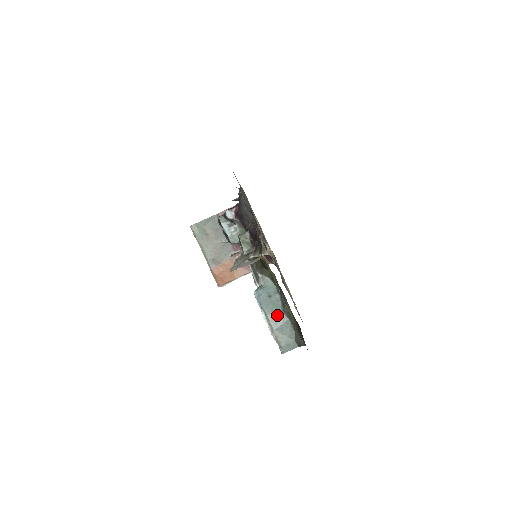
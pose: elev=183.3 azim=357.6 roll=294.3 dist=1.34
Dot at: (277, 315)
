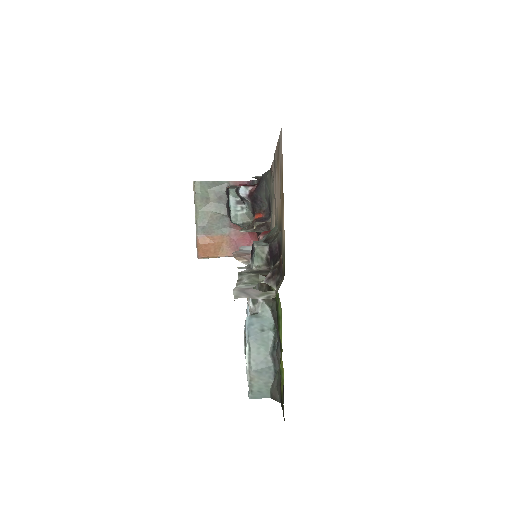
Dot at: (262, 355)
